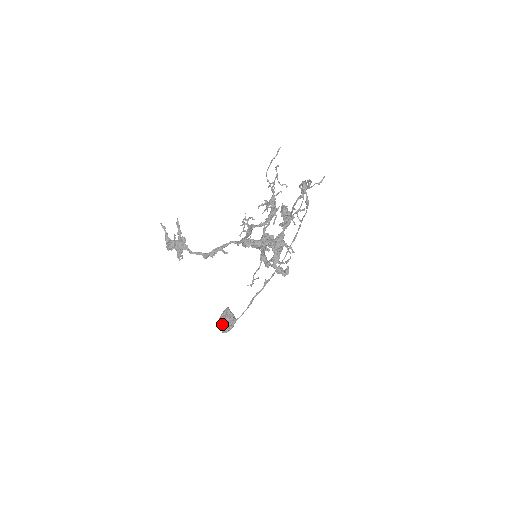
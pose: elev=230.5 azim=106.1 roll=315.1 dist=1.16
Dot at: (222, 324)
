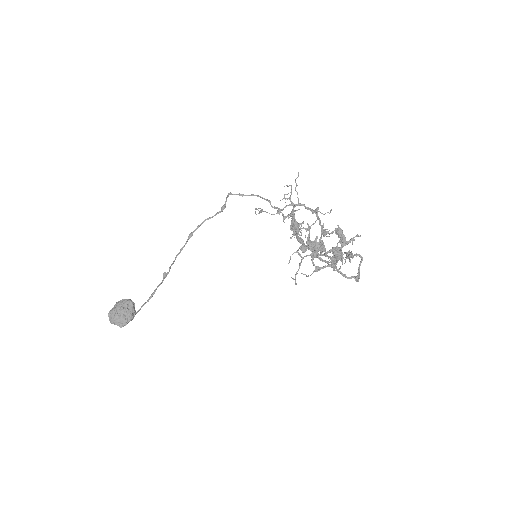
Dot at: (128, 318)
